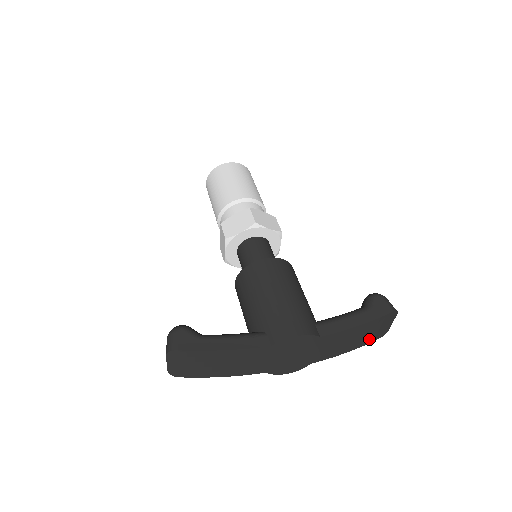
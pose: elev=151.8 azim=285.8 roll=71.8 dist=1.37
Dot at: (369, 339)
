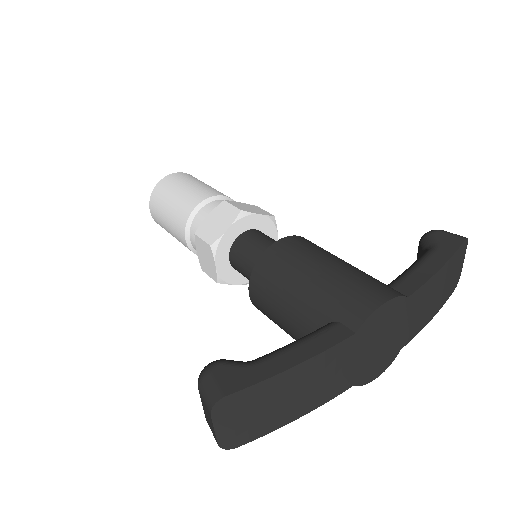
Dot at: (448, 291)
